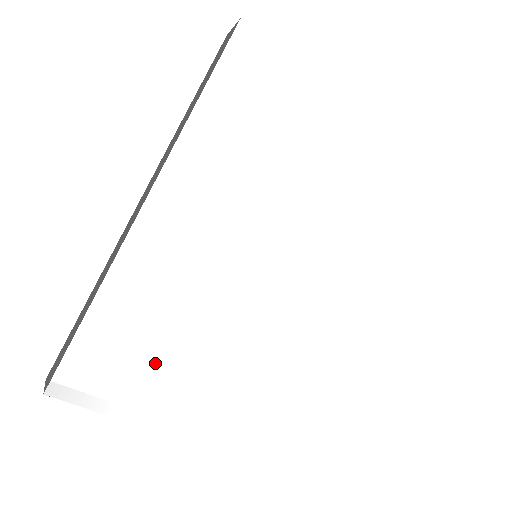
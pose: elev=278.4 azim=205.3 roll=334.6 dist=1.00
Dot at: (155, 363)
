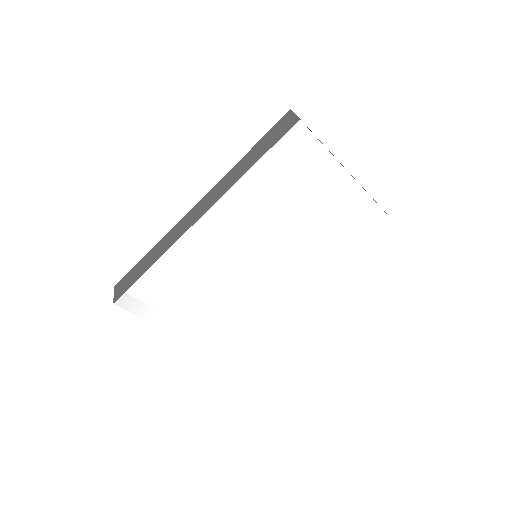
Dot at: (176, 302)
